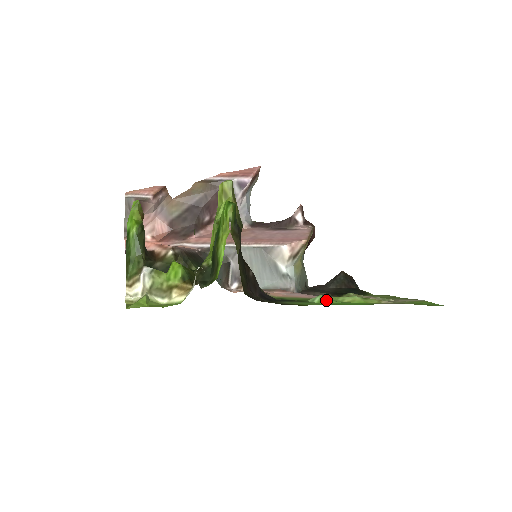
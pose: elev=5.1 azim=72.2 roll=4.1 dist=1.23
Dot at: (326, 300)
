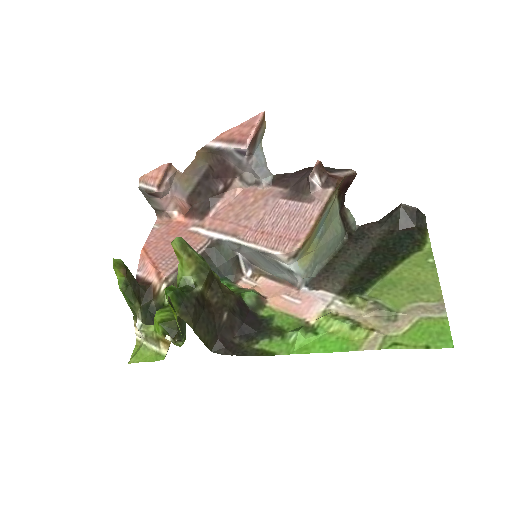
Dot at: (301, 340)
